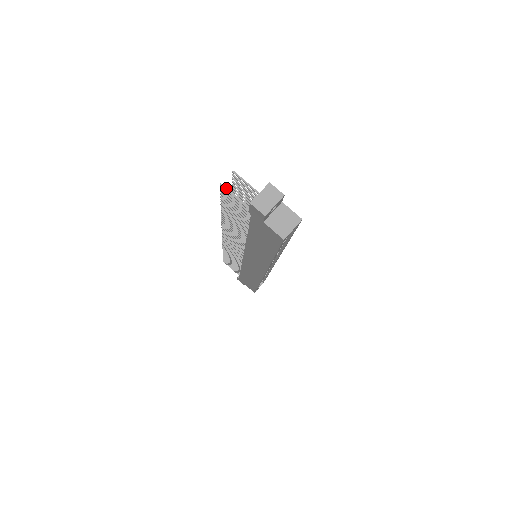
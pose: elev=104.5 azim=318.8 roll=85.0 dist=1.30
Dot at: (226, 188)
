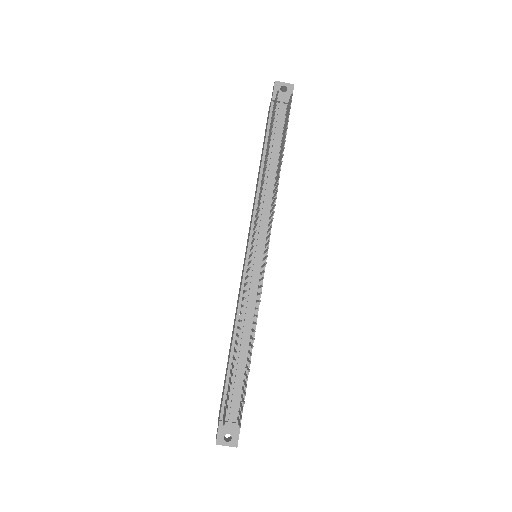
Dot at: occluded
